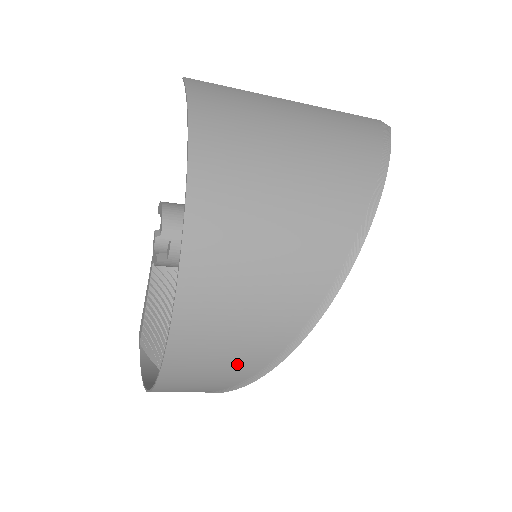
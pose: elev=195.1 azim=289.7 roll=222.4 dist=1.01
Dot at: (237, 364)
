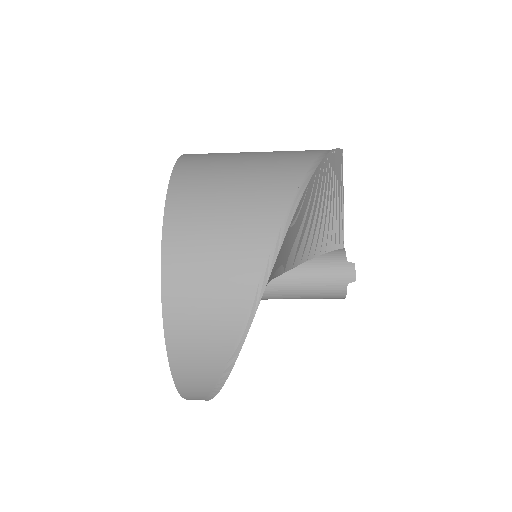
Dot at: (224, 301)
